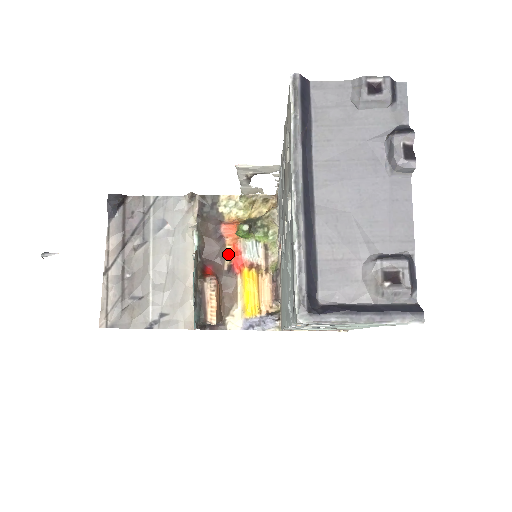
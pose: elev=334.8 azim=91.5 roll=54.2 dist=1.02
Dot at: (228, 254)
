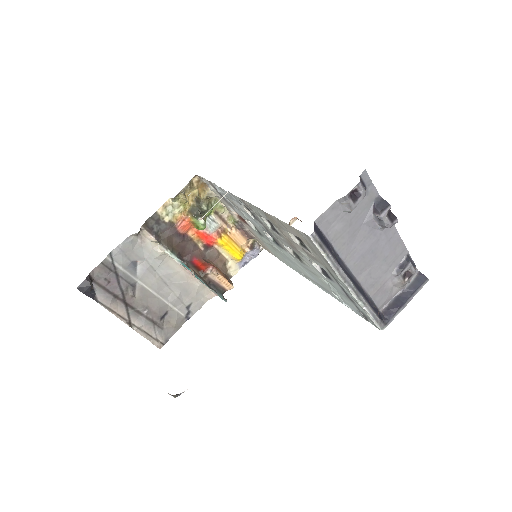
Dot at: (196, 240)
